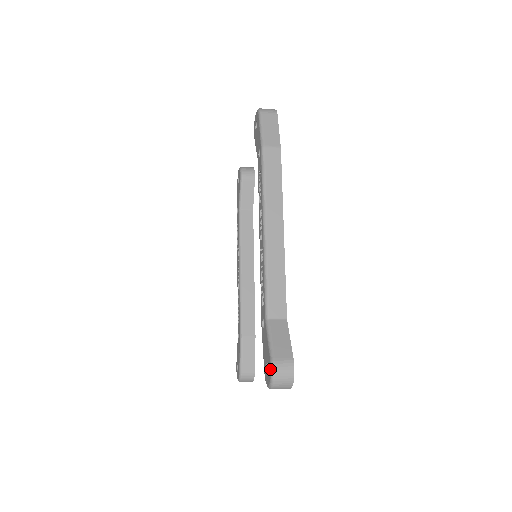
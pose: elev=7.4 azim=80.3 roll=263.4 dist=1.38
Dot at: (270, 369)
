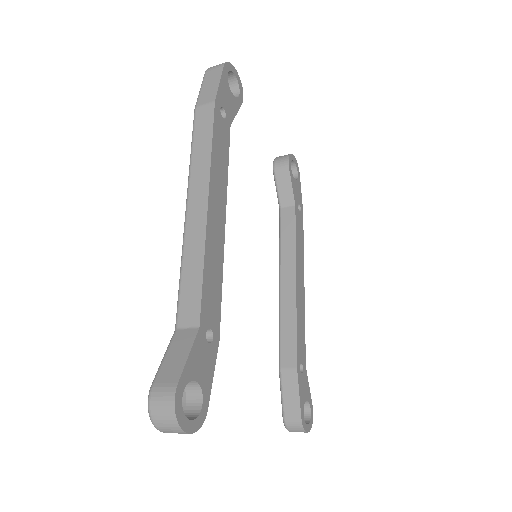
Dot at: (149, 400)
